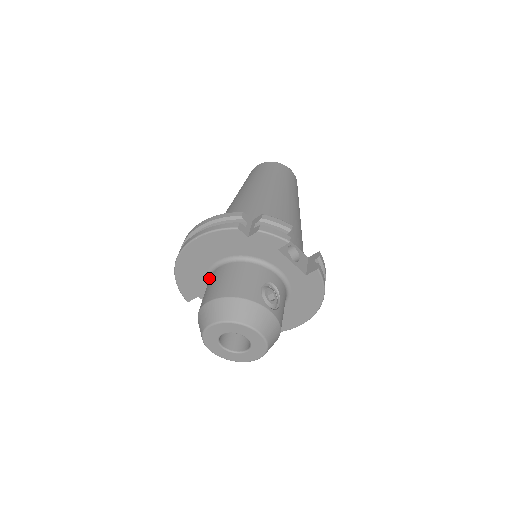
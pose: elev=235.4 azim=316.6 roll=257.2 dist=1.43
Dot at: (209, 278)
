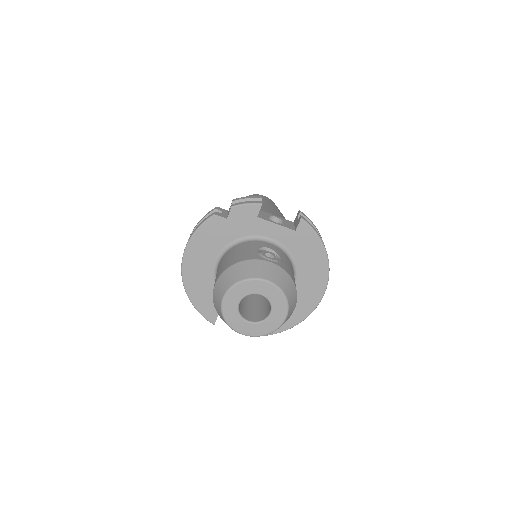
Dot at: occluded
